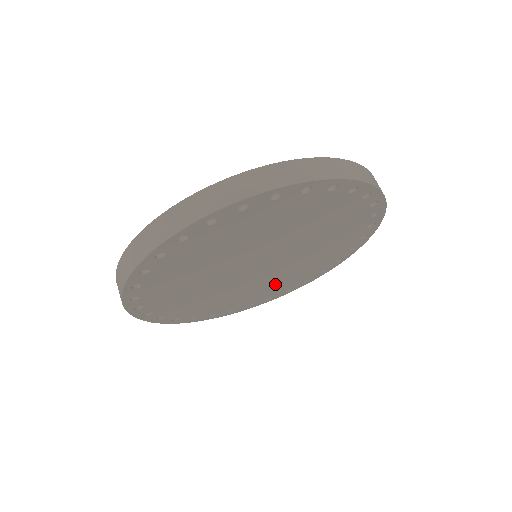
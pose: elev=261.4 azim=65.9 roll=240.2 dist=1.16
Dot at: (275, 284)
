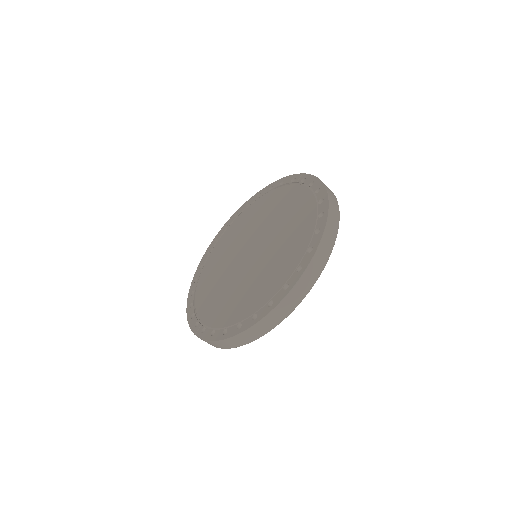
Dot at: occluded
